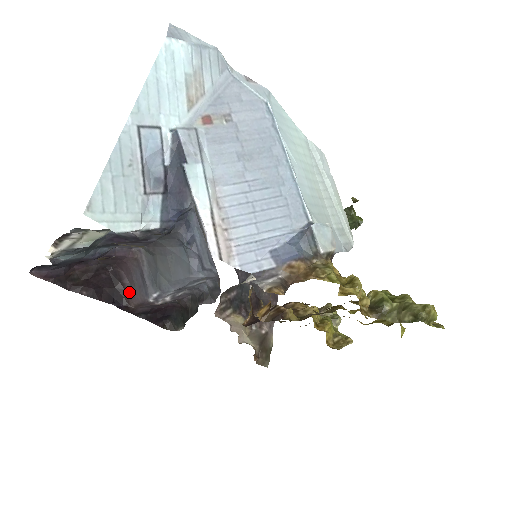
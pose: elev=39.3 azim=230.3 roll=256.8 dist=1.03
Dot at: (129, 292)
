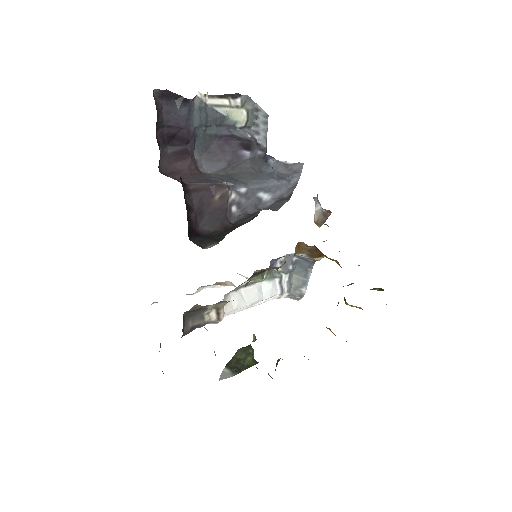
Dot at: (185, 183)
